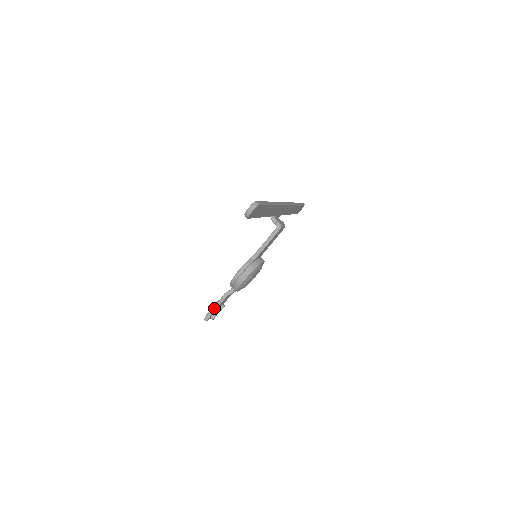
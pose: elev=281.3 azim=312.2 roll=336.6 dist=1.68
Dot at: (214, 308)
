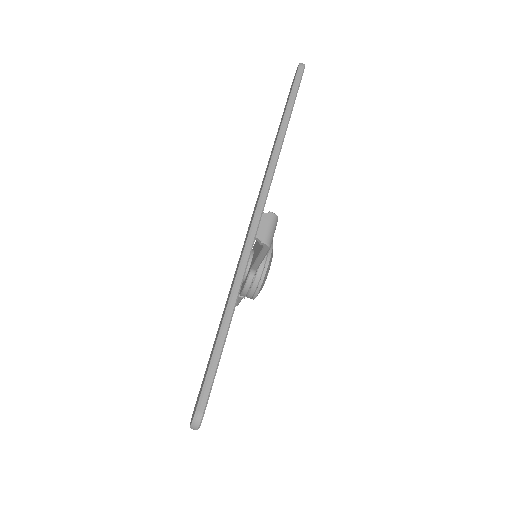
Dot at: (238, 300)
